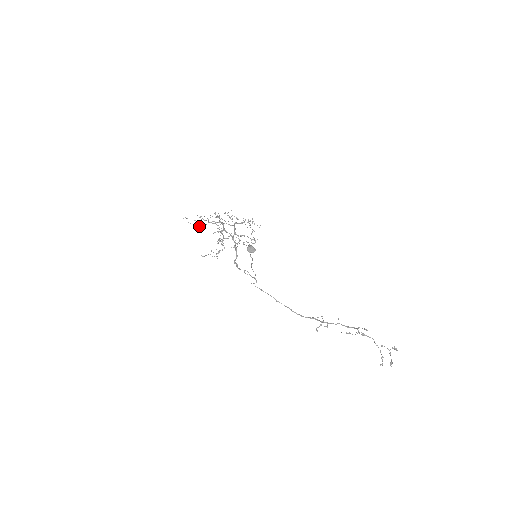
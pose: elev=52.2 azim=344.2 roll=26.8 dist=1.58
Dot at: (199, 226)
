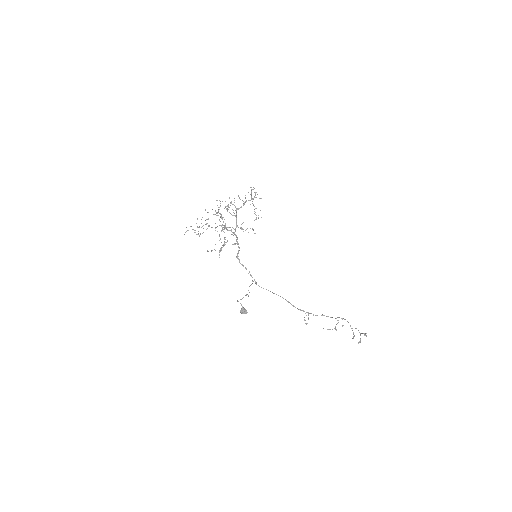
Dot at: (200, 233)
